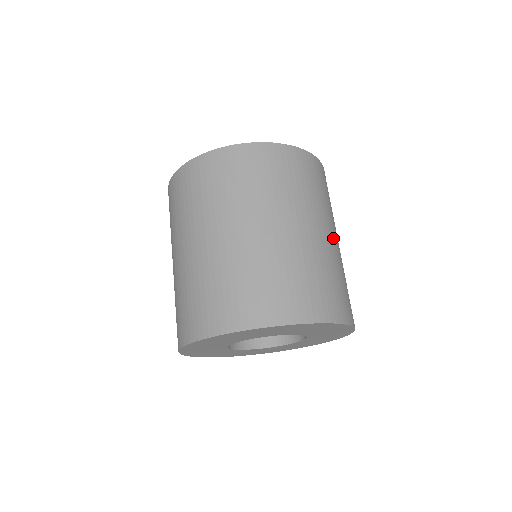
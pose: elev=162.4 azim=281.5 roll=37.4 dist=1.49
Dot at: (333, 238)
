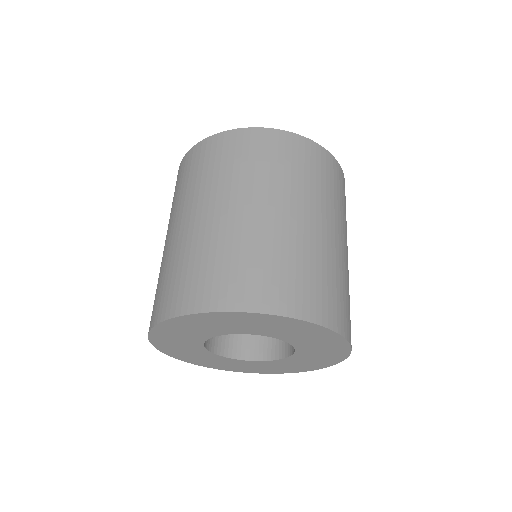
Dot at: (331, 234)
